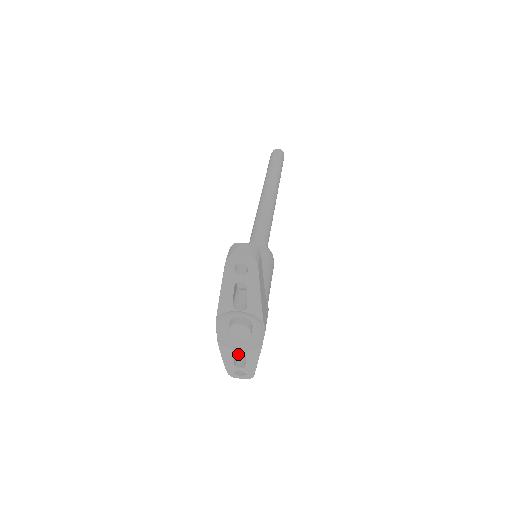
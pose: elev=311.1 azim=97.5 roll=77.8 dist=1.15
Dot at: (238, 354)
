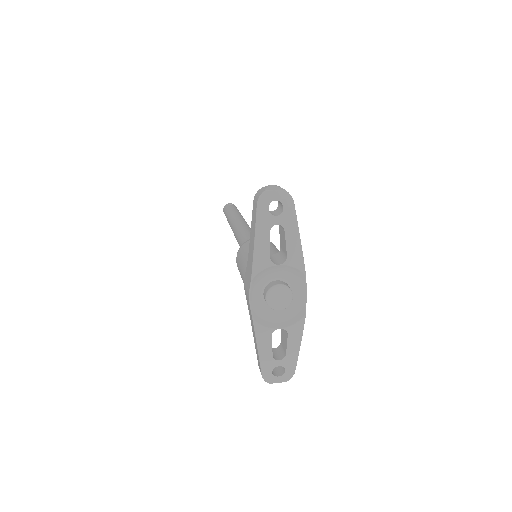
Dot at: occluded
